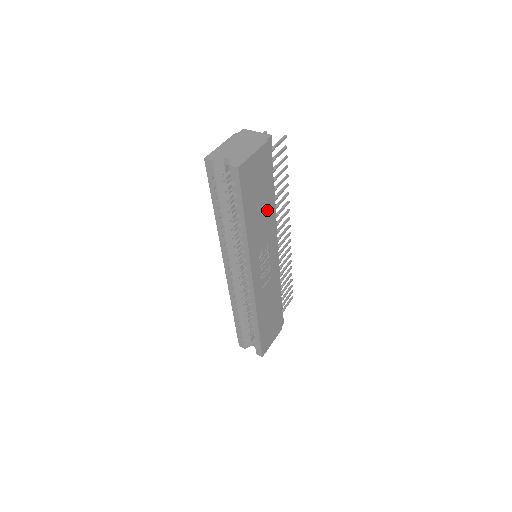
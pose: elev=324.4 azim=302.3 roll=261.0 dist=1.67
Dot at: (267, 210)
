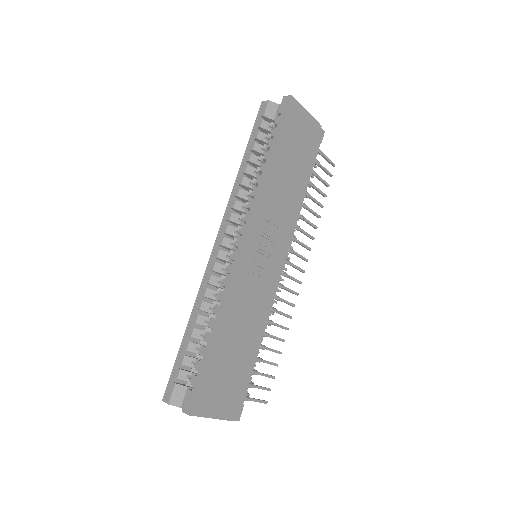
Dot at: (294, 189)
